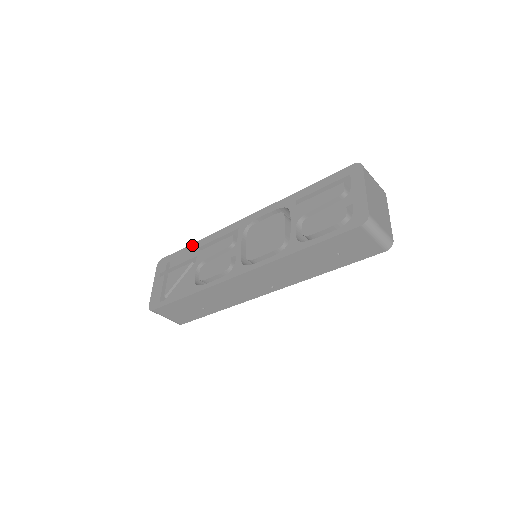
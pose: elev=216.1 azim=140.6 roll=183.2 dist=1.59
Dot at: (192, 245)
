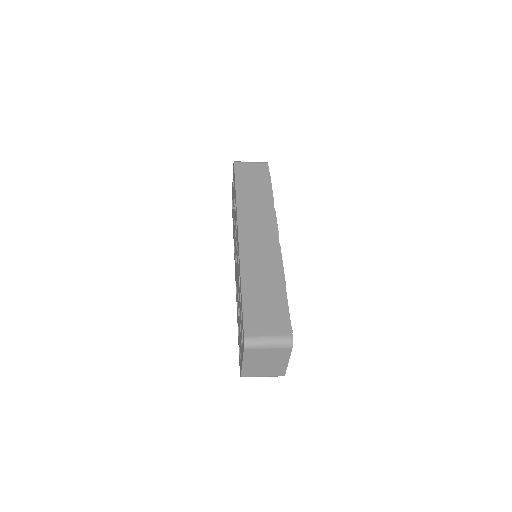
Dot at: (235, 190)
